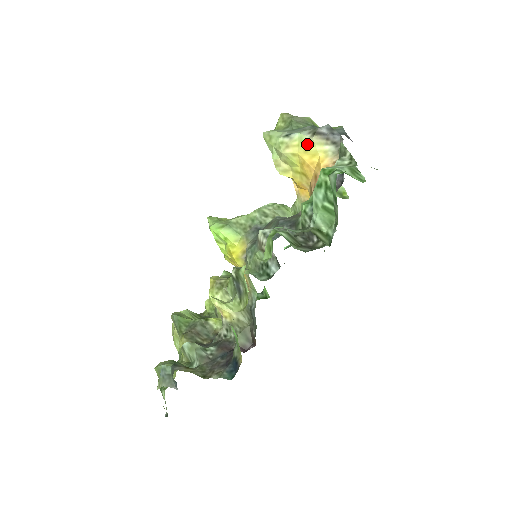
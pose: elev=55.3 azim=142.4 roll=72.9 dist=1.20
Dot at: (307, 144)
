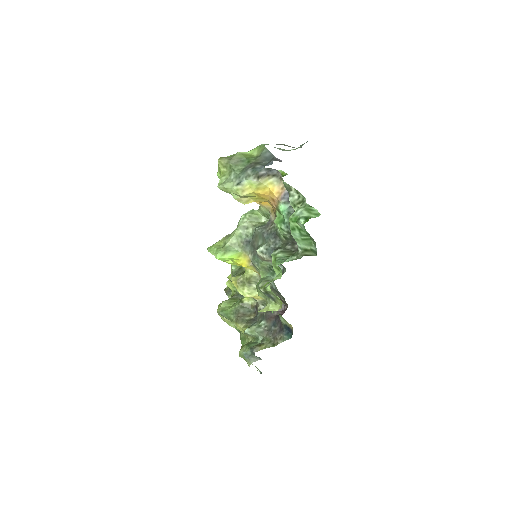
Dot at: (257, 185)
